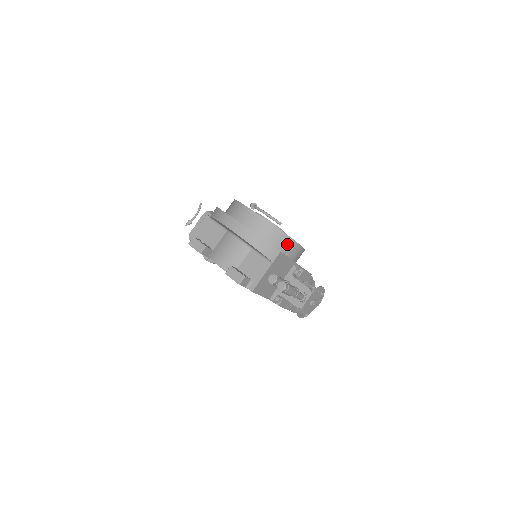
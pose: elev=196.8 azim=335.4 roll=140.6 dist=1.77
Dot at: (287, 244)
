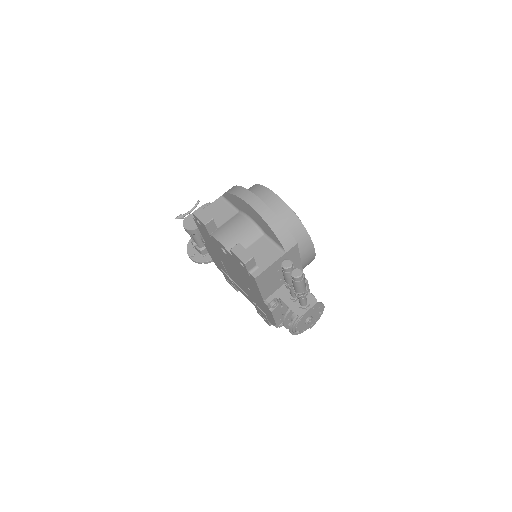
Dot at: (303, 241)
